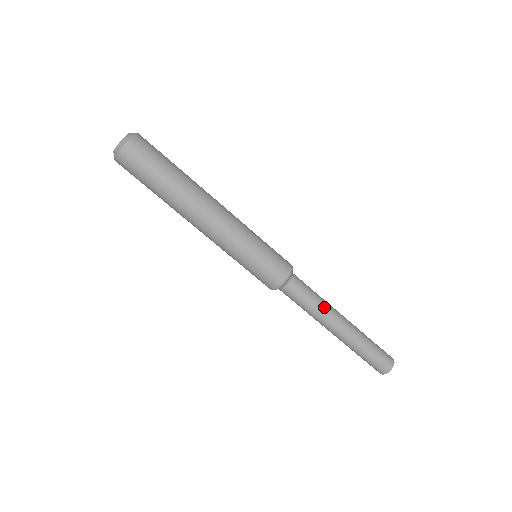
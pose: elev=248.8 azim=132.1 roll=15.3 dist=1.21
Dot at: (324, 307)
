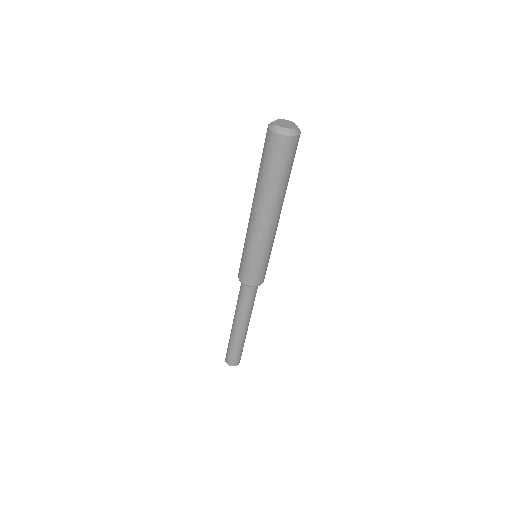
Dot at: (251, 312)
